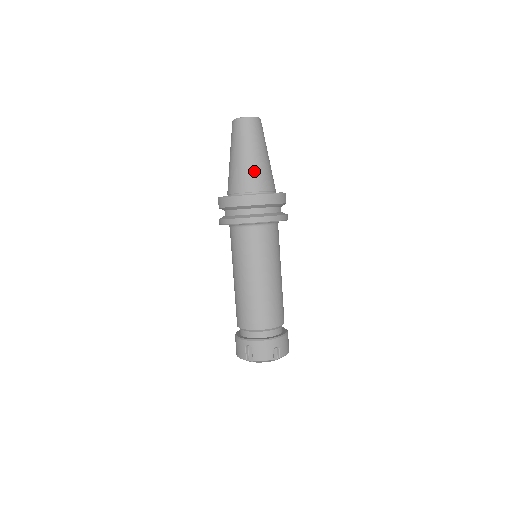
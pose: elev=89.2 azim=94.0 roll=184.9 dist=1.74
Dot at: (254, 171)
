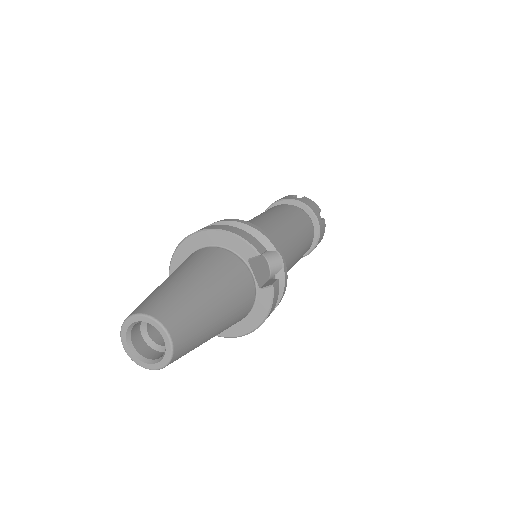
Dot at: occluded
